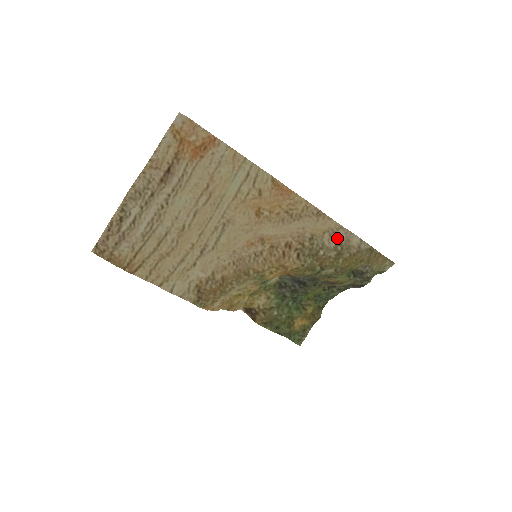
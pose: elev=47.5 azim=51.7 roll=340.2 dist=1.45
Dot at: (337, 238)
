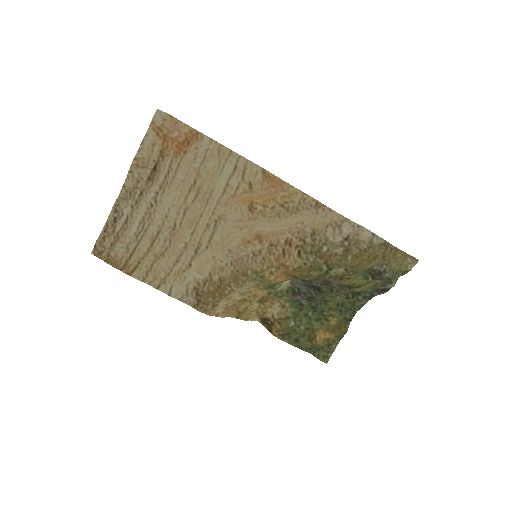
Dot at: (343, 232)
